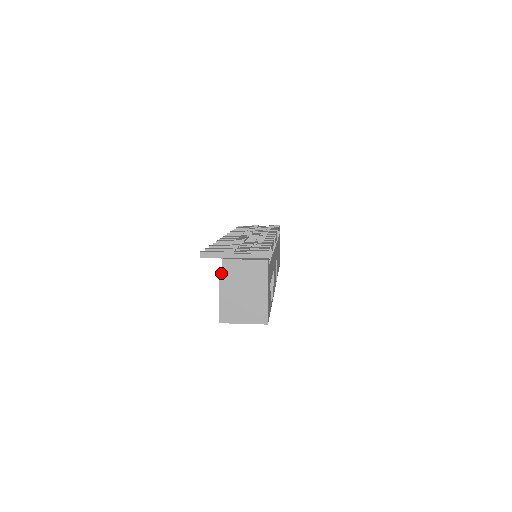
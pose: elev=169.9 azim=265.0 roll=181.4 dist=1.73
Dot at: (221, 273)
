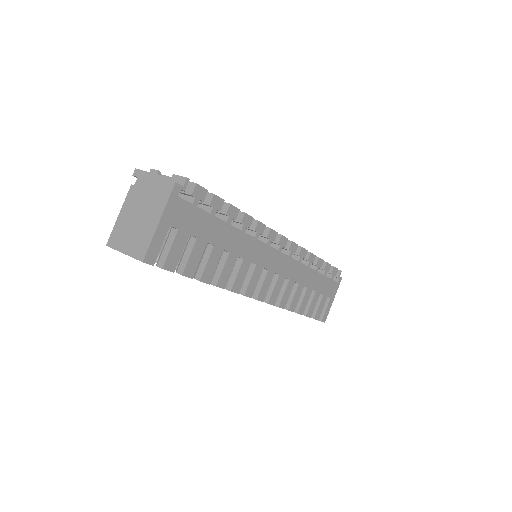
Dot at: (132, 188)
